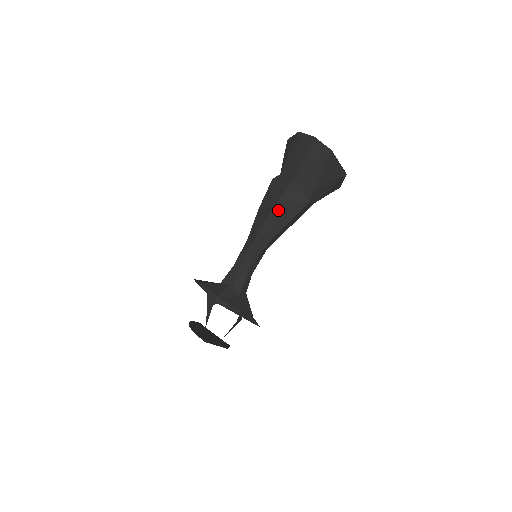
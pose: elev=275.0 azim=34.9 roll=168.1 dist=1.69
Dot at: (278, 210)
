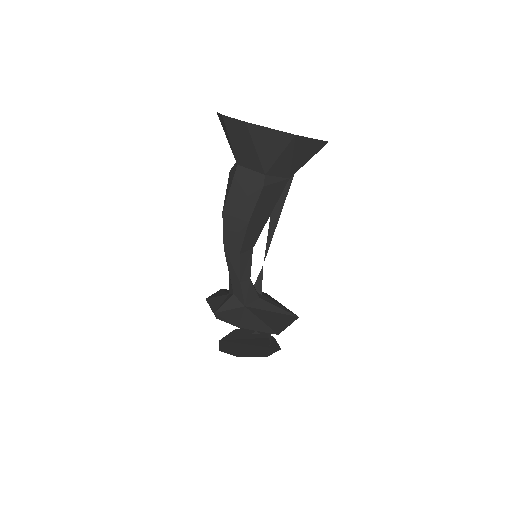
Dot at: (230, 209)
